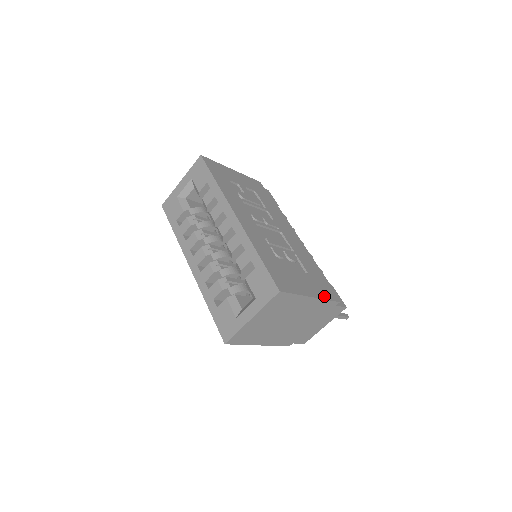
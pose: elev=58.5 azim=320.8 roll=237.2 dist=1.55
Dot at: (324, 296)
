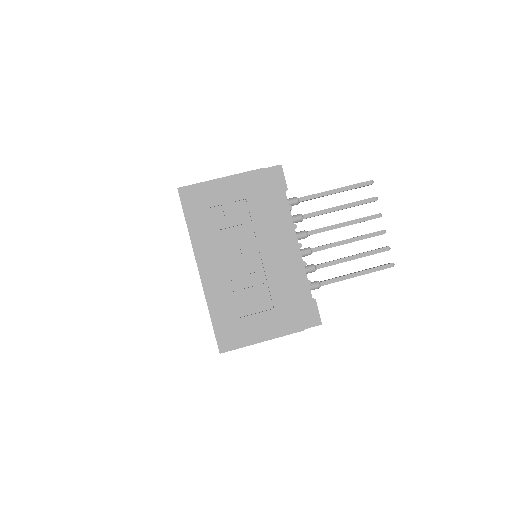
Dot at: (282, 332)
